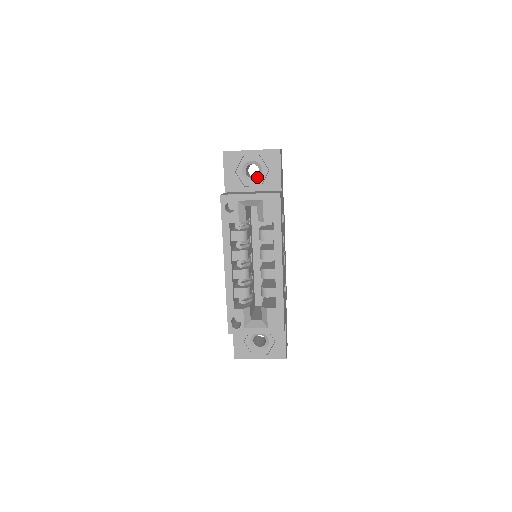
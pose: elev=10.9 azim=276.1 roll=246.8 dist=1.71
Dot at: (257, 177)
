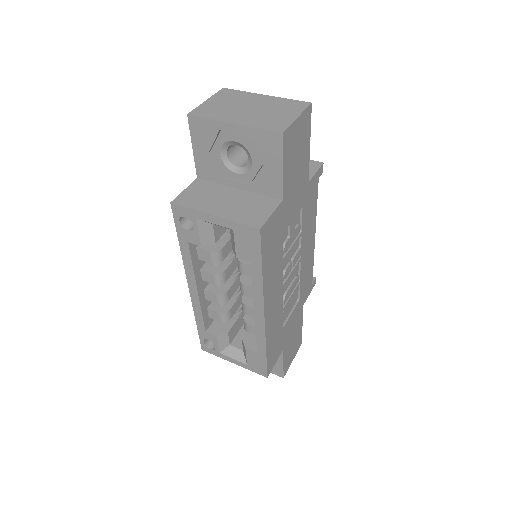
Dot at: (245, 168)
